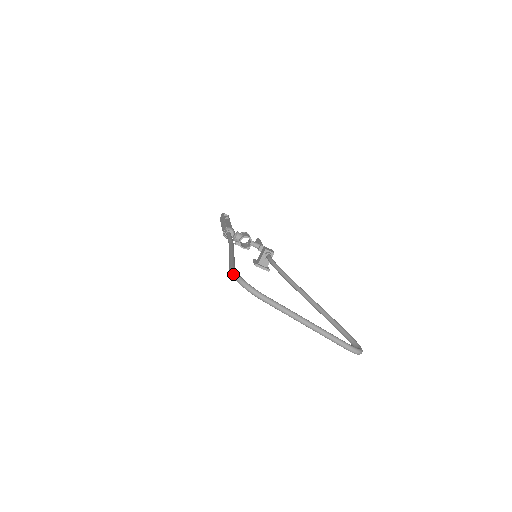
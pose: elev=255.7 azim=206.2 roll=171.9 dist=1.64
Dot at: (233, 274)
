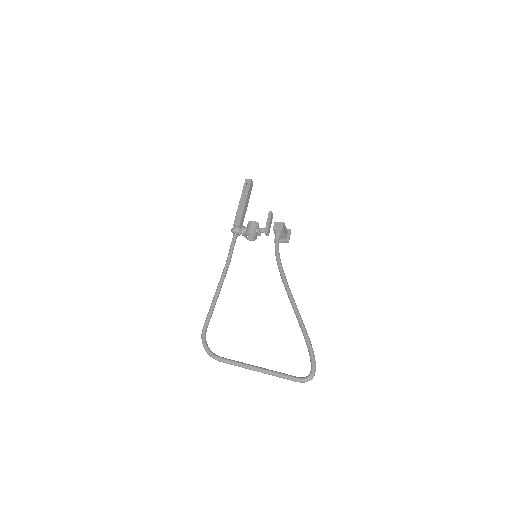
Dot at: occluded
